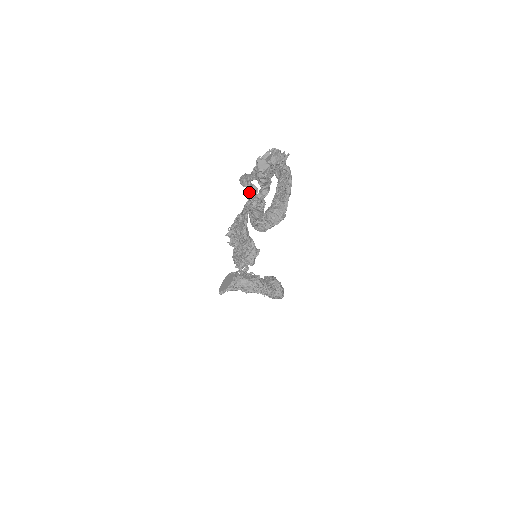
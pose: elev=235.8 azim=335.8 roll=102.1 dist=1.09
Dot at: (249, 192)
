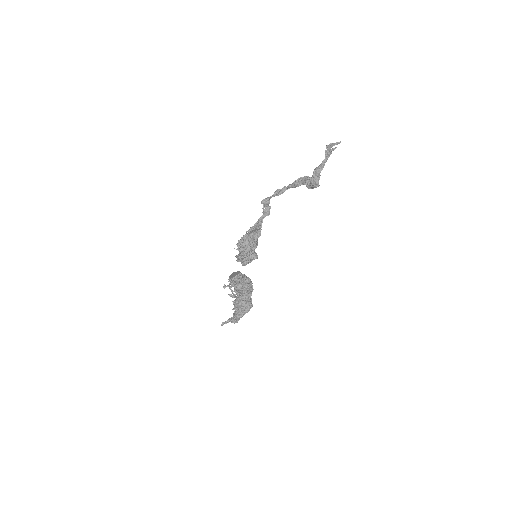
Dot at: (265, 209)
